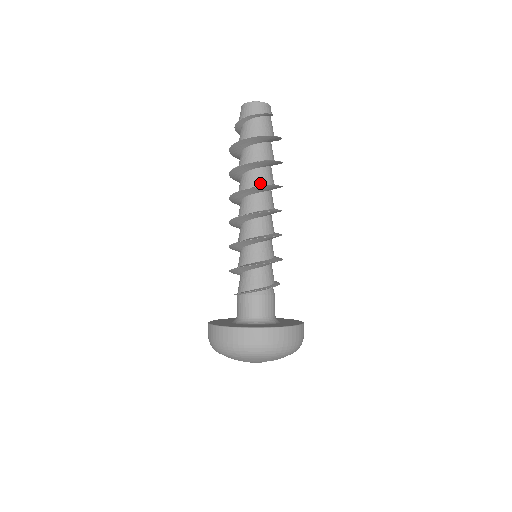
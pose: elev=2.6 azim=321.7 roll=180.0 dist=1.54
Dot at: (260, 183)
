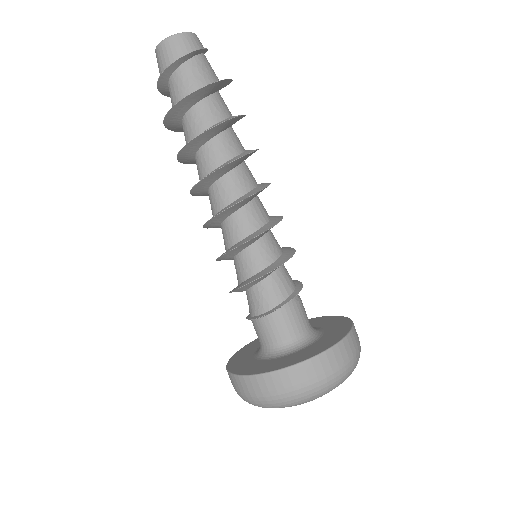
Dot at: (237, 151)
